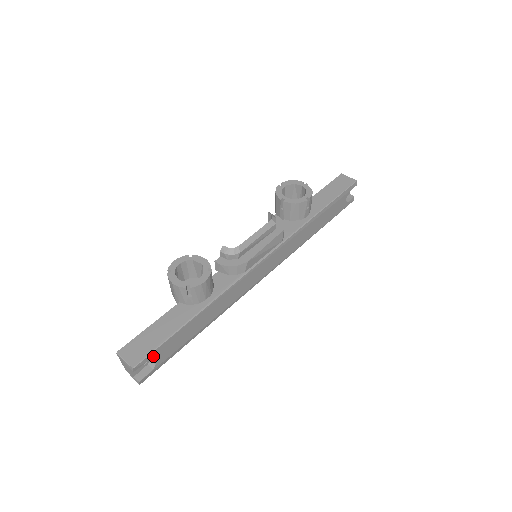
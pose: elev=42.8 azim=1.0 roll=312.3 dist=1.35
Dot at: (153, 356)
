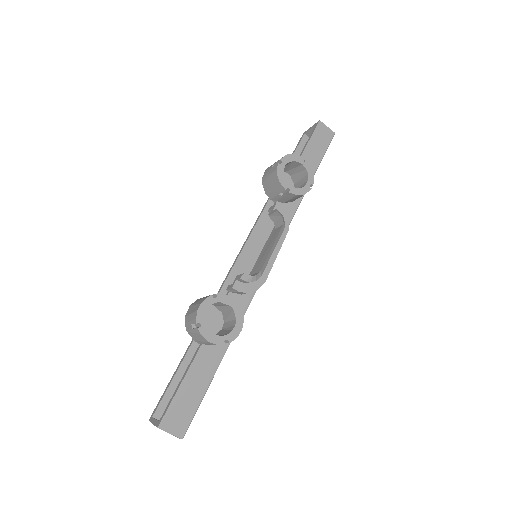
Dot at: (192, 414)
